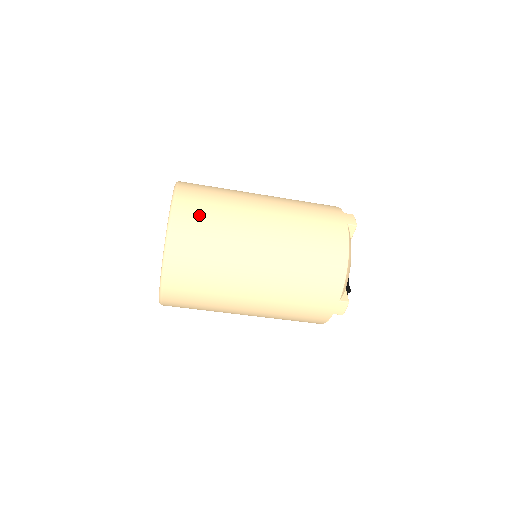
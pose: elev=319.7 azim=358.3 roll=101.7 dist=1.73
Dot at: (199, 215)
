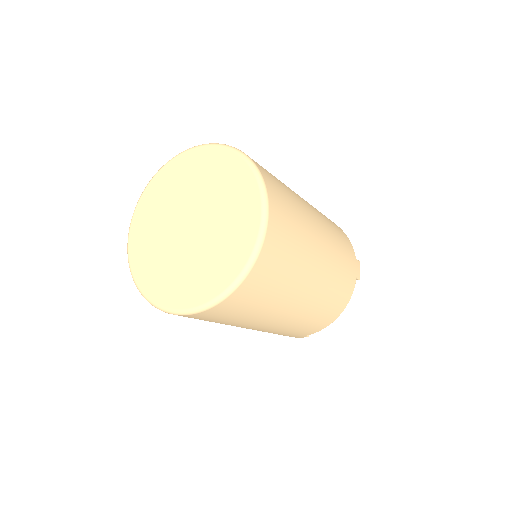
Dot at: (278, 260)
